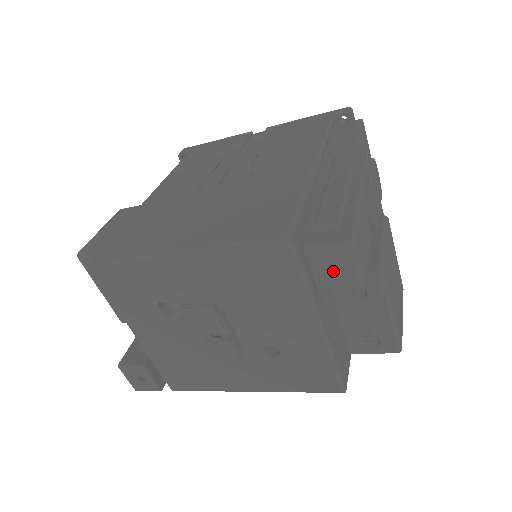
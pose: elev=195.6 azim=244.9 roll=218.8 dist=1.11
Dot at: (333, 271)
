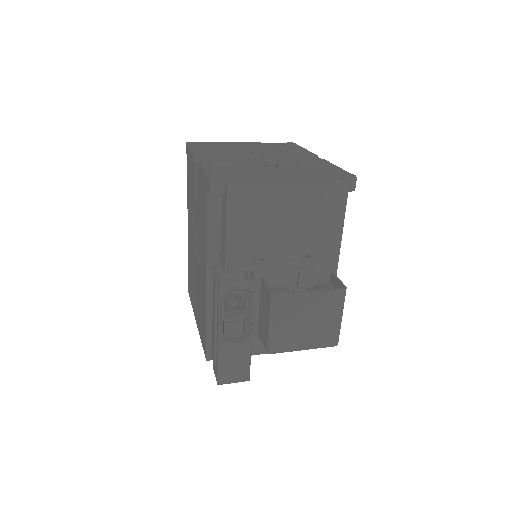
Dot at: occluded
